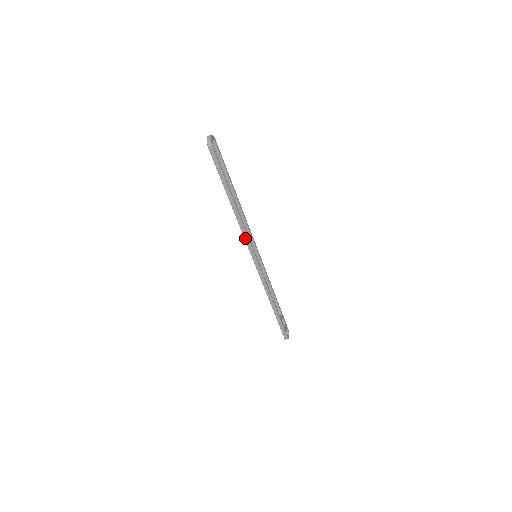
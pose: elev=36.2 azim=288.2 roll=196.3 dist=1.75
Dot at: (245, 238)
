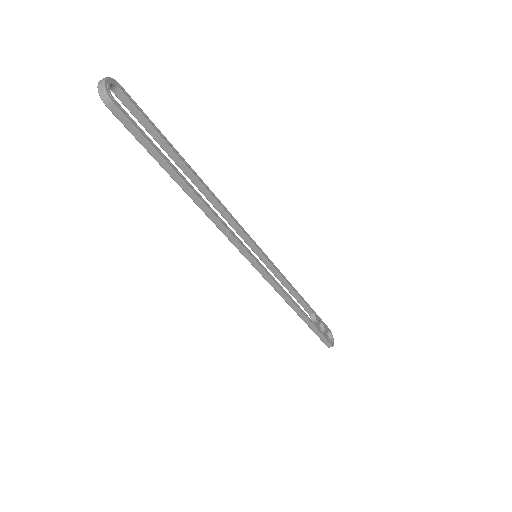
Dot at: (229, 238)
